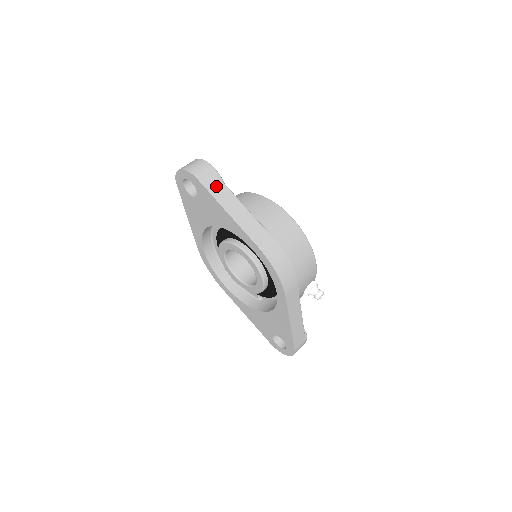
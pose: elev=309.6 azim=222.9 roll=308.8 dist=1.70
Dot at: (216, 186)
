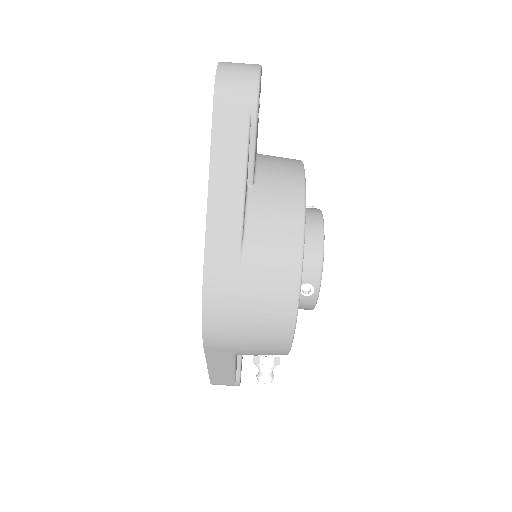
Dot at: (231, 134)
